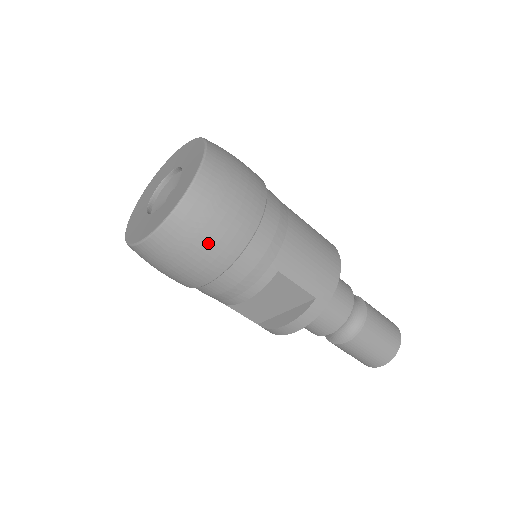
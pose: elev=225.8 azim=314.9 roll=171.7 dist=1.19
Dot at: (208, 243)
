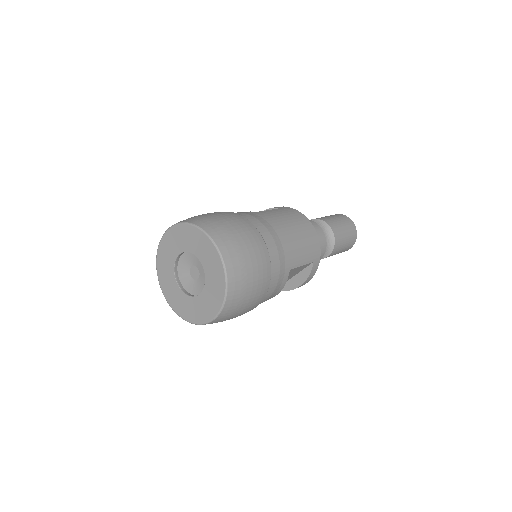
Dot at: (252, 296)
